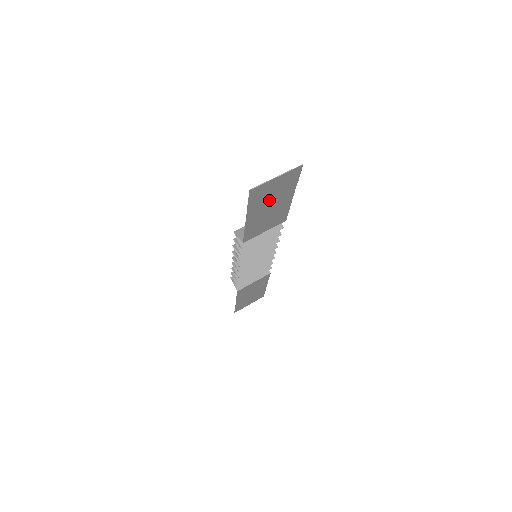
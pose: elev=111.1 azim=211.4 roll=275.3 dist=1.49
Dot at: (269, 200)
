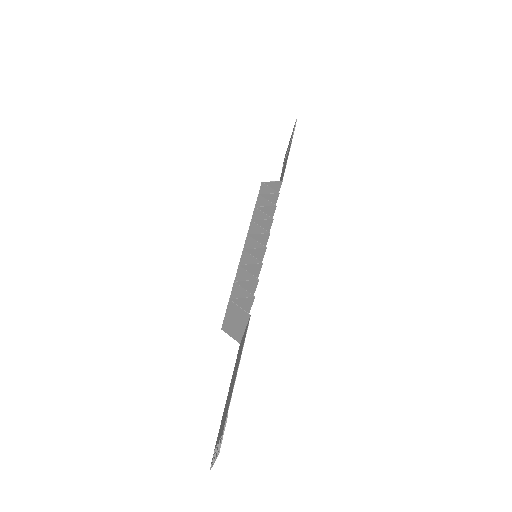
Dot at: (225, 410)
